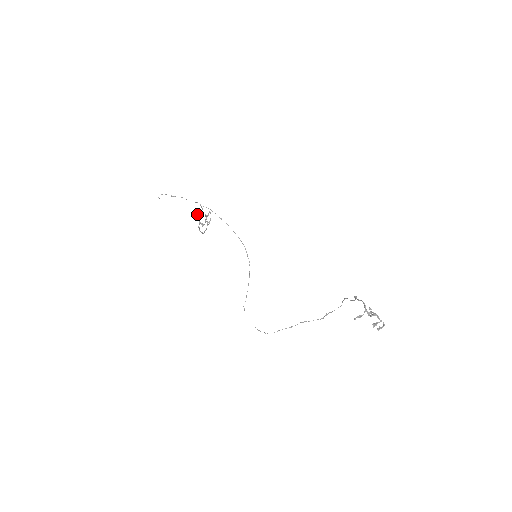
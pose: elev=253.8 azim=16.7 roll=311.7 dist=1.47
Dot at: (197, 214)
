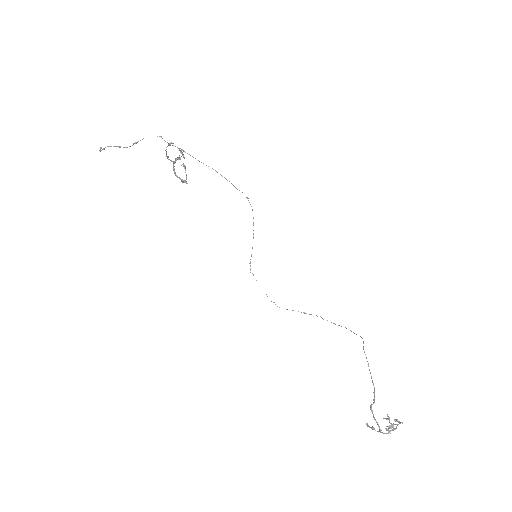
Dot at: (166, 153)
